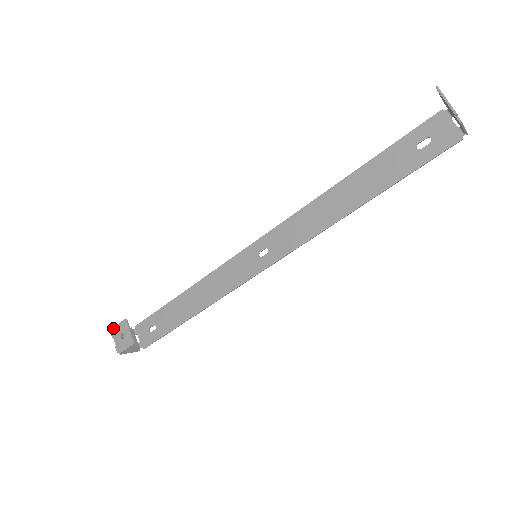
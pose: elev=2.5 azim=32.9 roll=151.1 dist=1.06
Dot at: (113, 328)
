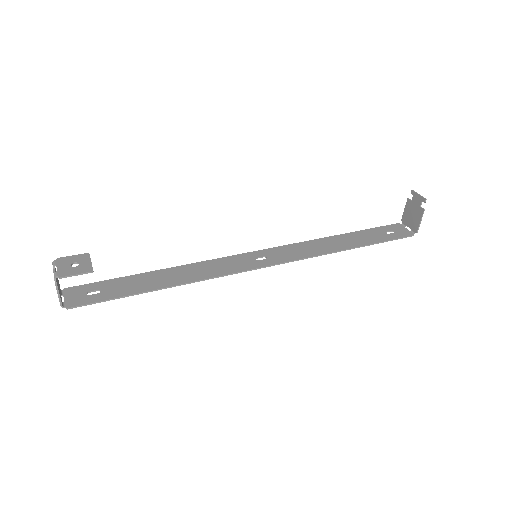
Dot at: (62, 257)
